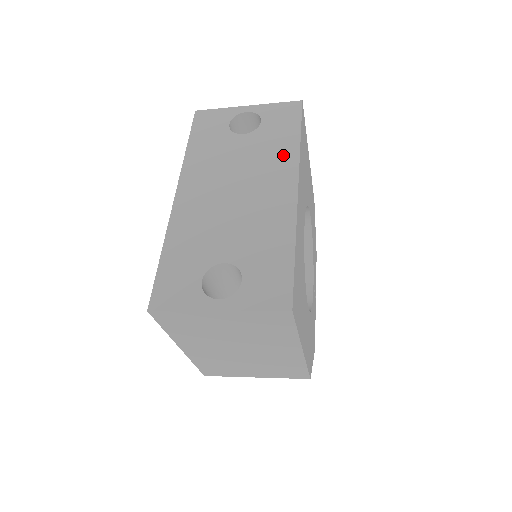
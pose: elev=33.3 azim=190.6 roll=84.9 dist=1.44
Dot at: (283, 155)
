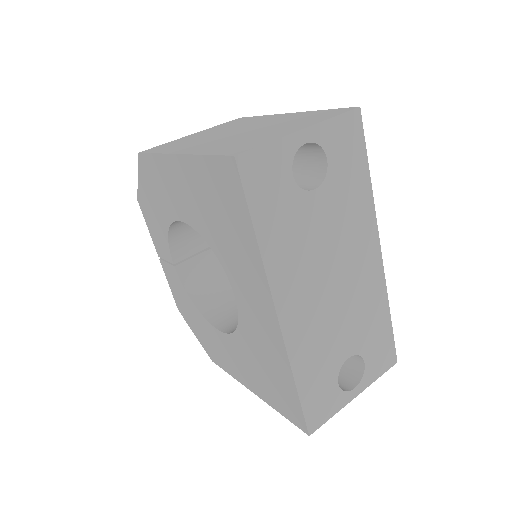
Dot at: (362, 211)
